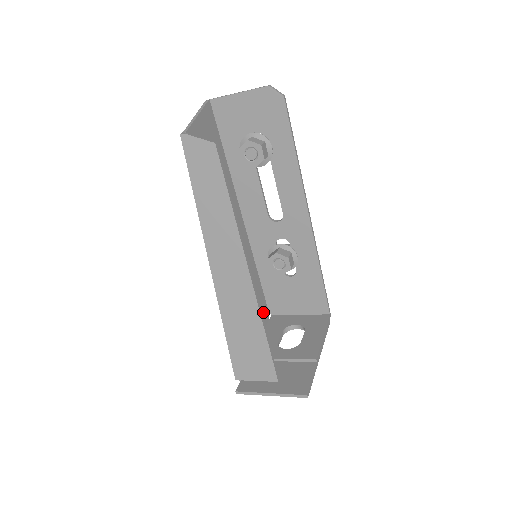
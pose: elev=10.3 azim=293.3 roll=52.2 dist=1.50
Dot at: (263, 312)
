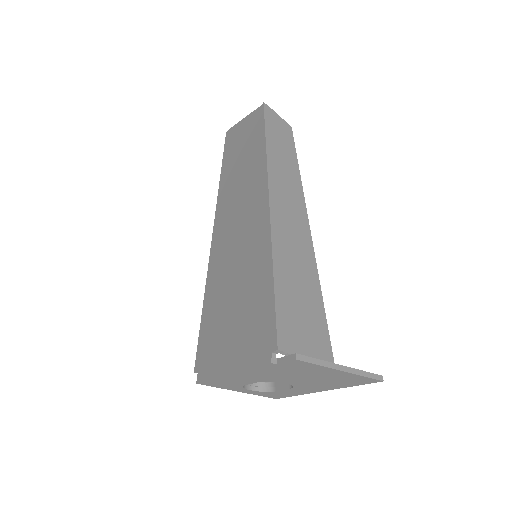
Dot at: occluded
